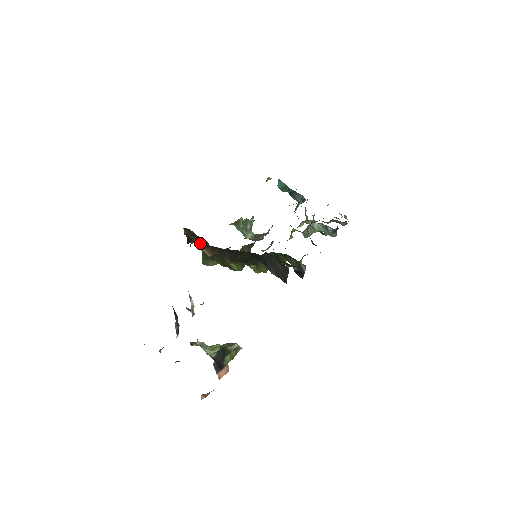
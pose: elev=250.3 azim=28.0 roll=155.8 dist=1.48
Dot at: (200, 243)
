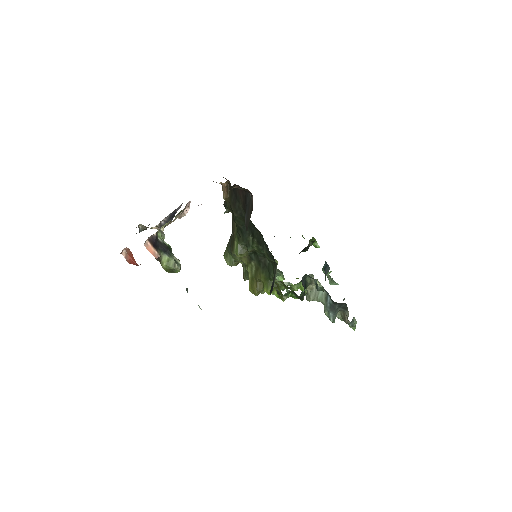
Dot at: occluded
